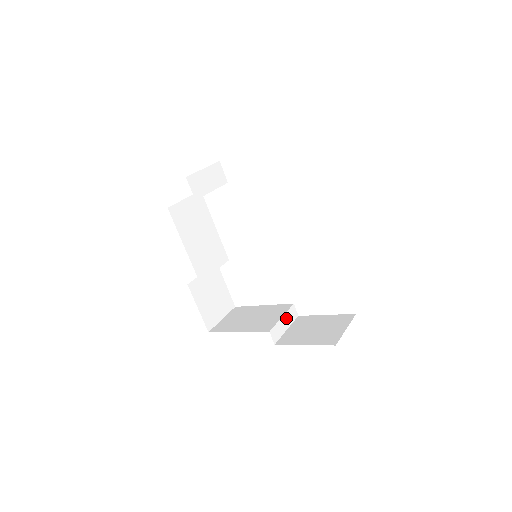
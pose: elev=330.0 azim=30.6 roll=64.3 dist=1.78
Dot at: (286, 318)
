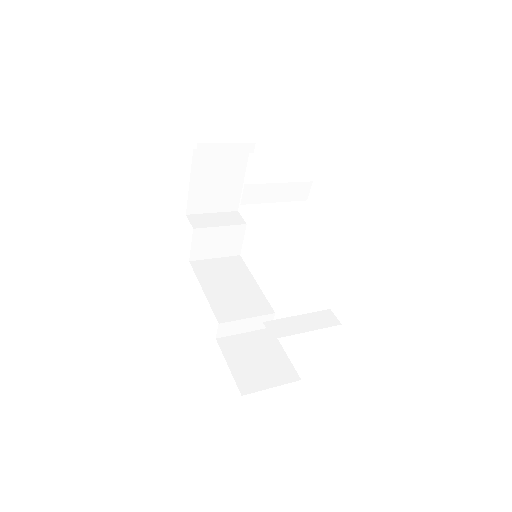
Dot at: (308, 319)
